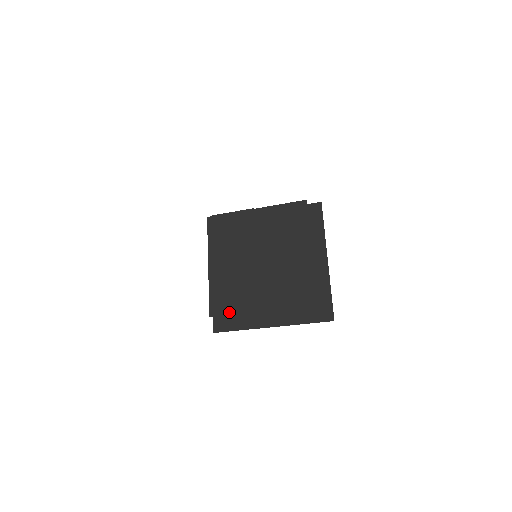
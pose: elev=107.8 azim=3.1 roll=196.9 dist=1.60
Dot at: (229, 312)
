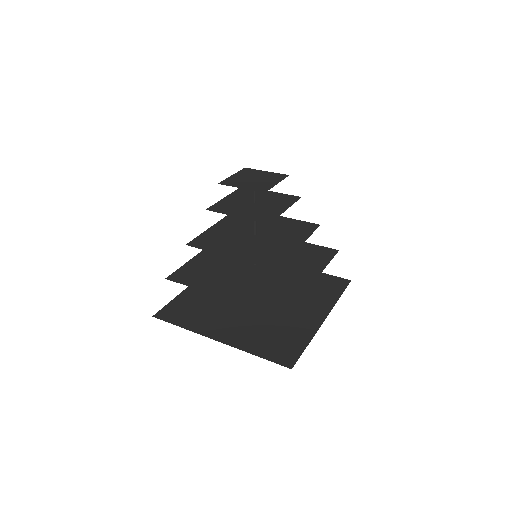
Dot at: (188, 283)
